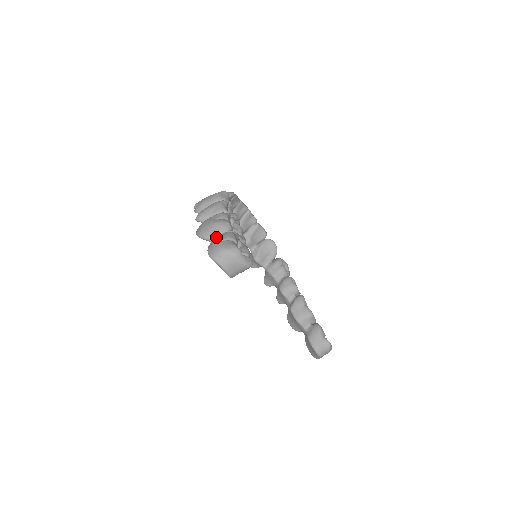
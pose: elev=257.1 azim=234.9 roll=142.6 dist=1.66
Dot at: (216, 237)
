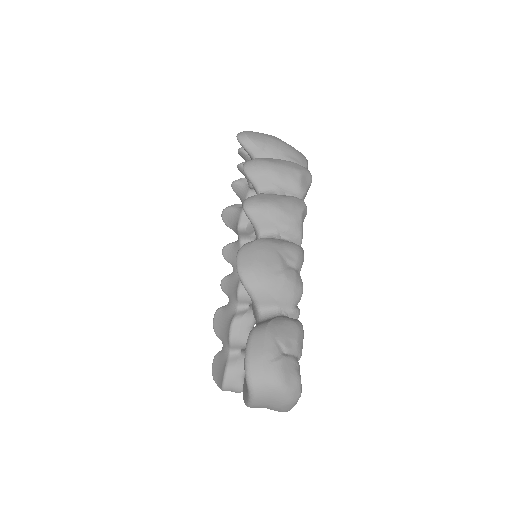
Dot at: (268, 304)
